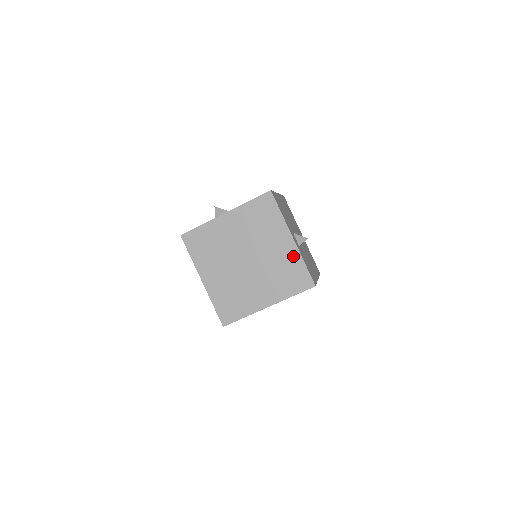
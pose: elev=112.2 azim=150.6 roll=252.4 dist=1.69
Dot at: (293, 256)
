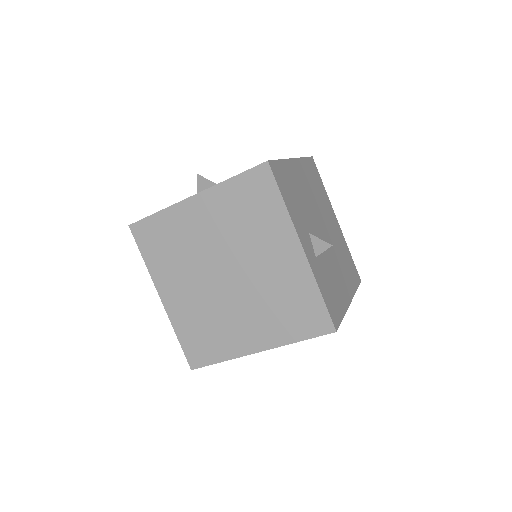
Dot at: (301, 278)
